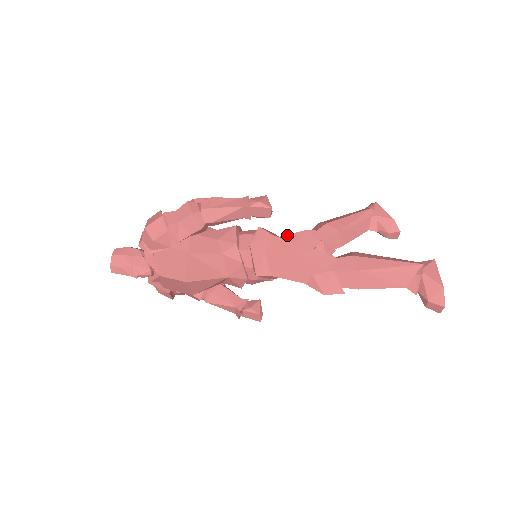
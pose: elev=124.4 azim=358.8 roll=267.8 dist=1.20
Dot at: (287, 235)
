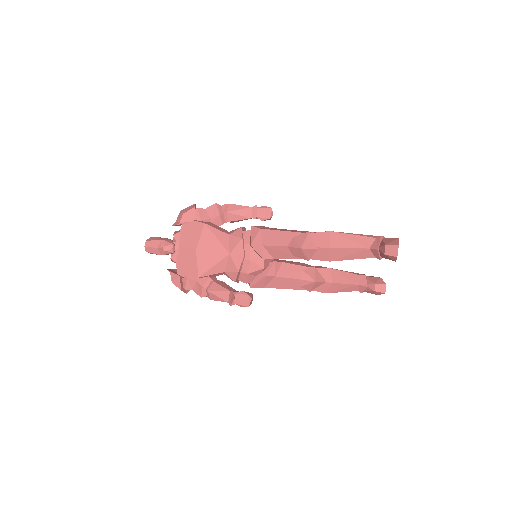
Dot at: (285, 260)
